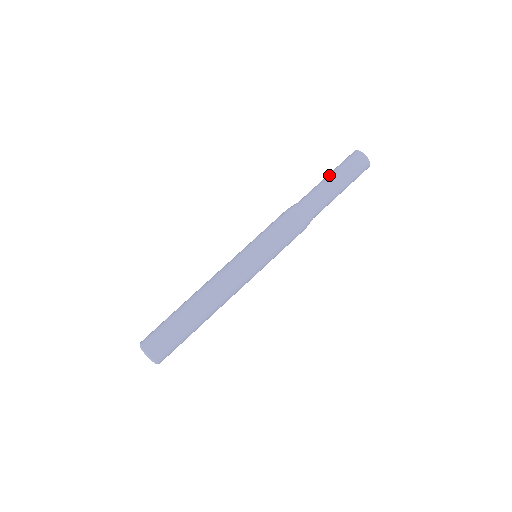
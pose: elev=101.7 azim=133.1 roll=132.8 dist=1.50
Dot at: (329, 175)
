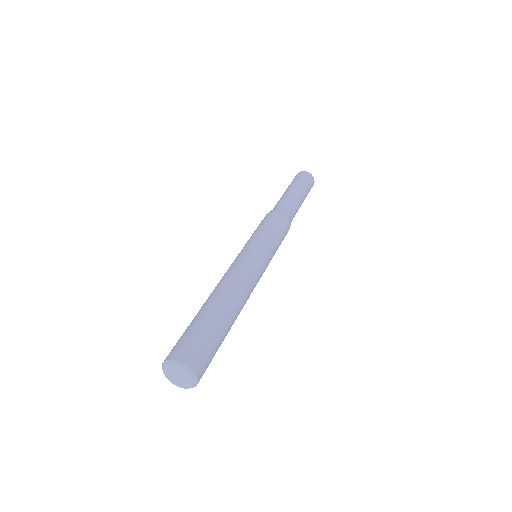
Dot at: (295, 187)
